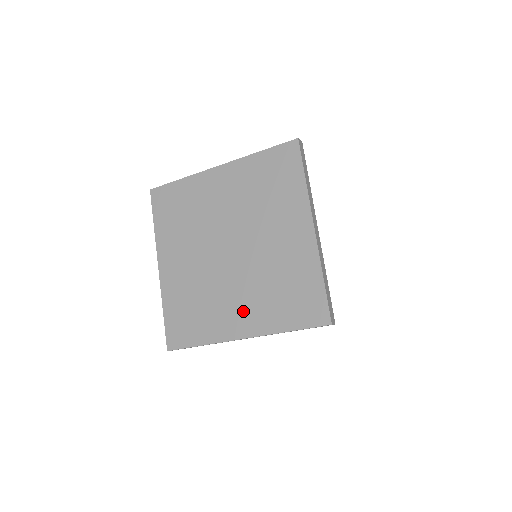
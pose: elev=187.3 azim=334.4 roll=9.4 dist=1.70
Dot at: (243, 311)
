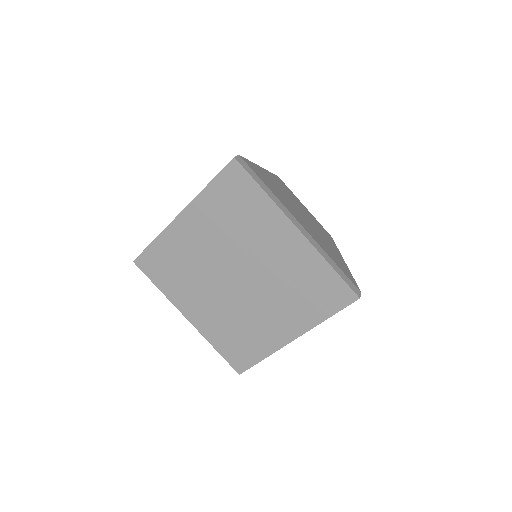
Dot at: (203, 311)
